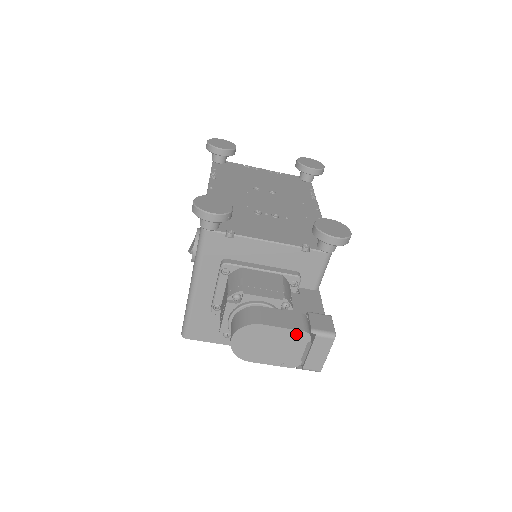
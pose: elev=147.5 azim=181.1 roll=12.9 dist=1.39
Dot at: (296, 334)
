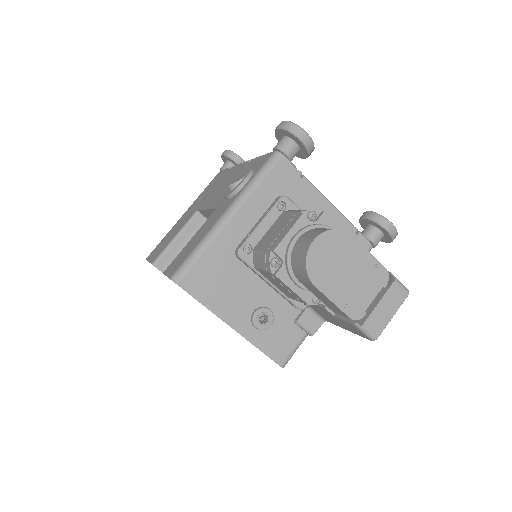
Dot at: (377, 269)
